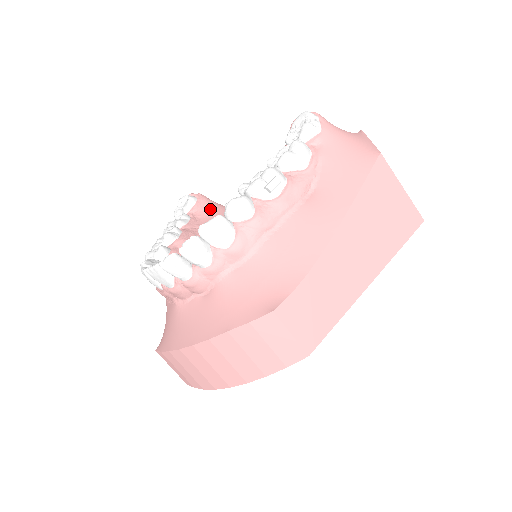
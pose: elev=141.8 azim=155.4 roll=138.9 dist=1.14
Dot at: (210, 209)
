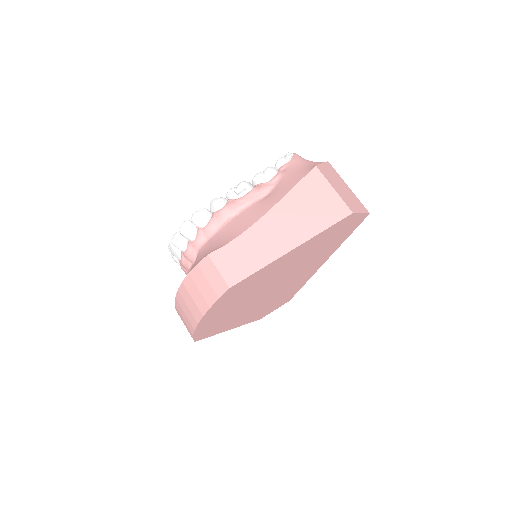
Dot at: occluded
